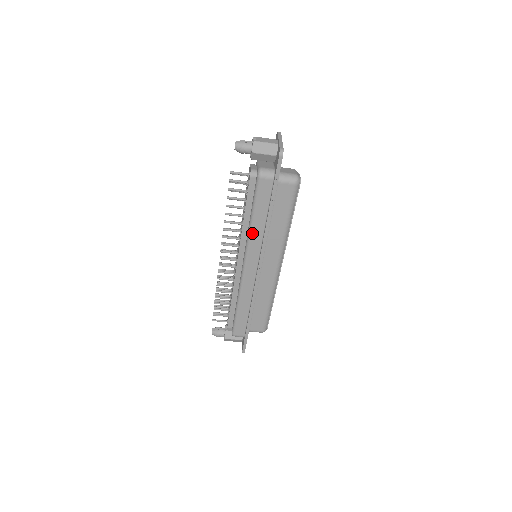
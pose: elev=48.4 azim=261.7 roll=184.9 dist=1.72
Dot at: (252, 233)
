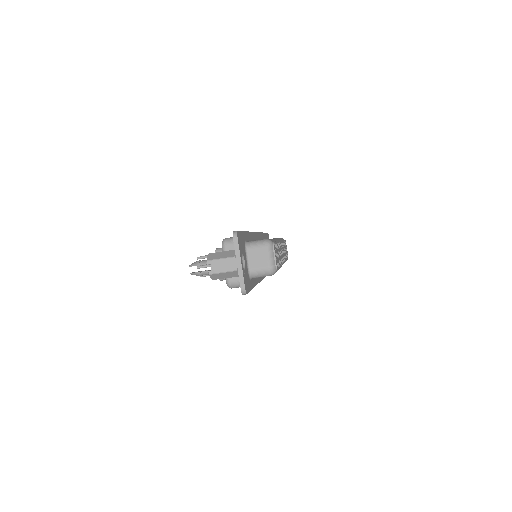
Dot at: occluded
